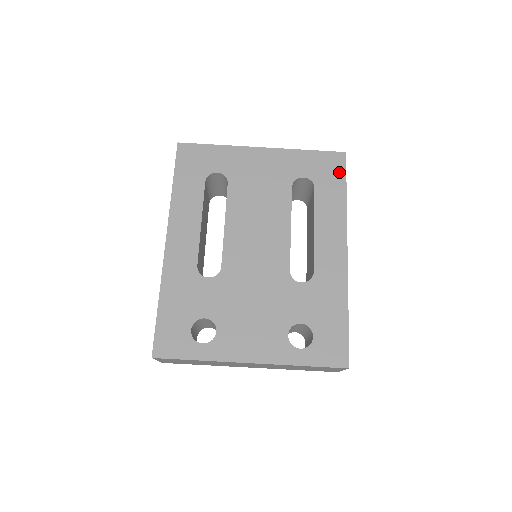
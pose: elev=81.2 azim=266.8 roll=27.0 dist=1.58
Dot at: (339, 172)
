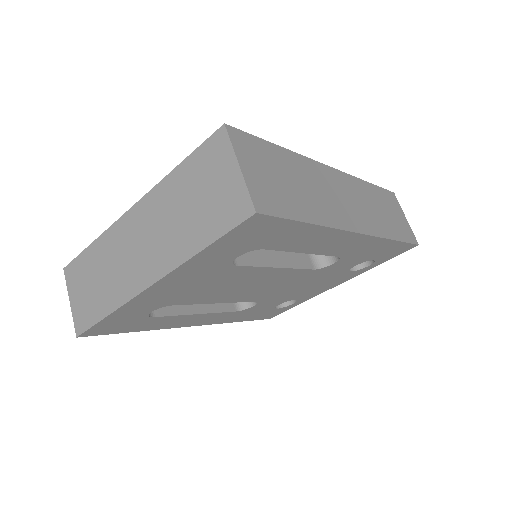
Dot at: (275, 226)
